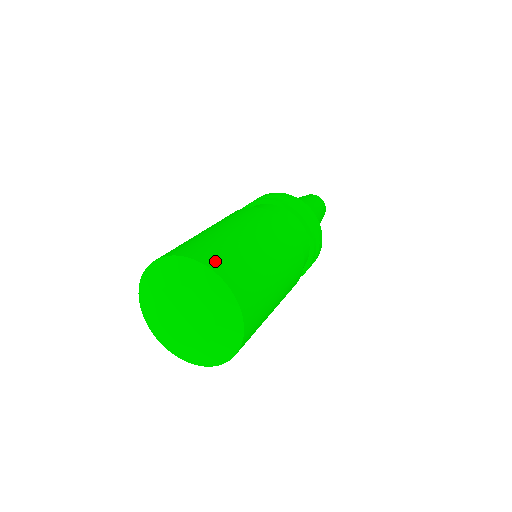
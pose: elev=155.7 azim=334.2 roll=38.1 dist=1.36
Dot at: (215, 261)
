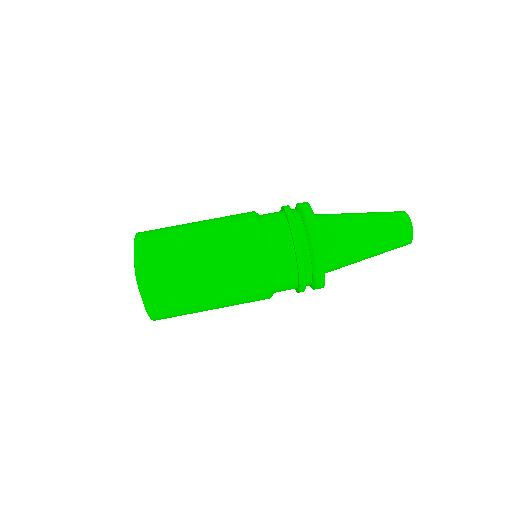
Dot at: (144, 249)
